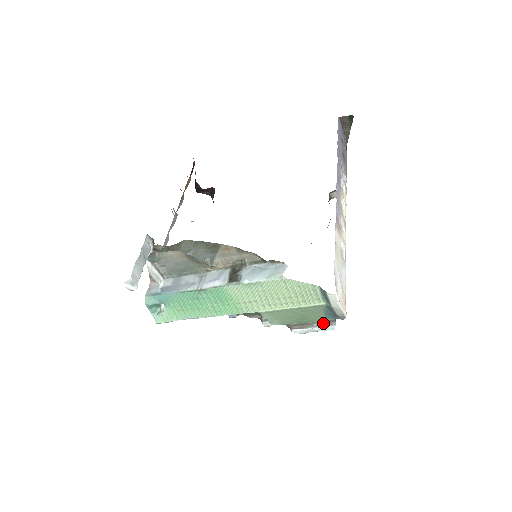
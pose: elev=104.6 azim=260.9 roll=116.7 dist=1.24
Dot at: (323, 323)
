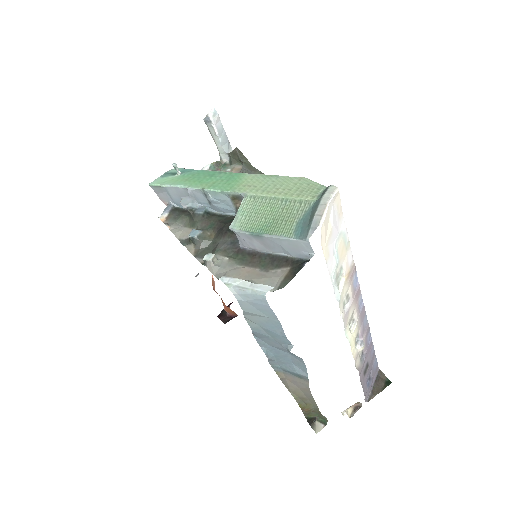
Dot at: (262, 286)
